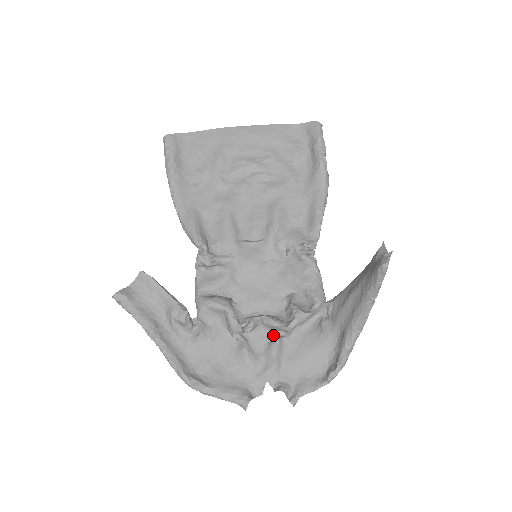
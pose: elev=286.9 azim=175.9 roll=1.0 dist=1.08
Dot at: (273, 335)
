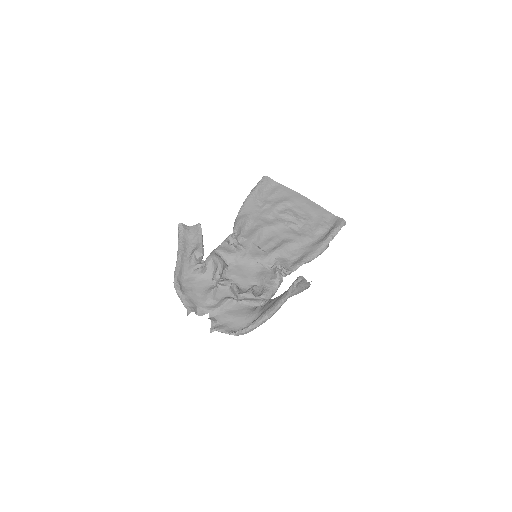
Dot at: (231, 296)
